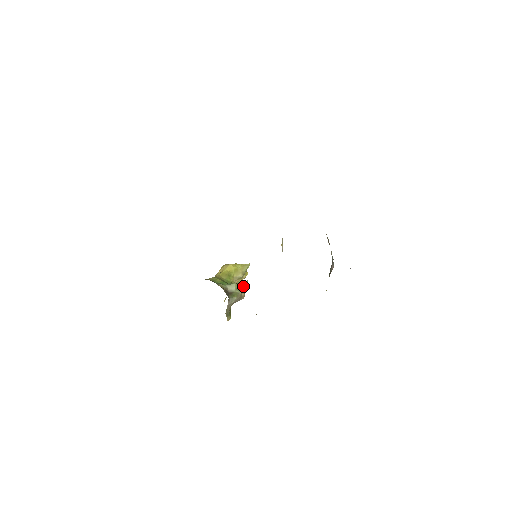
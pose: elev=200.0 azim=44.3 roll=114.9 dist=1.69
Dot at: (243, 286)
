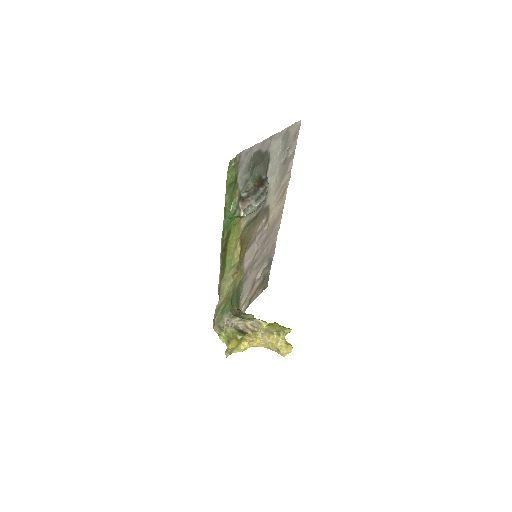
Dot at: occluded
